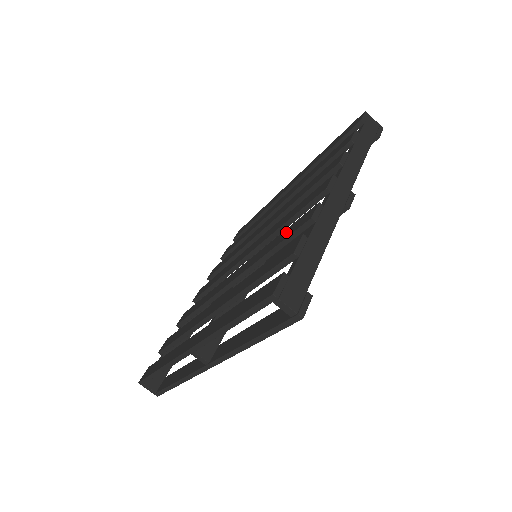
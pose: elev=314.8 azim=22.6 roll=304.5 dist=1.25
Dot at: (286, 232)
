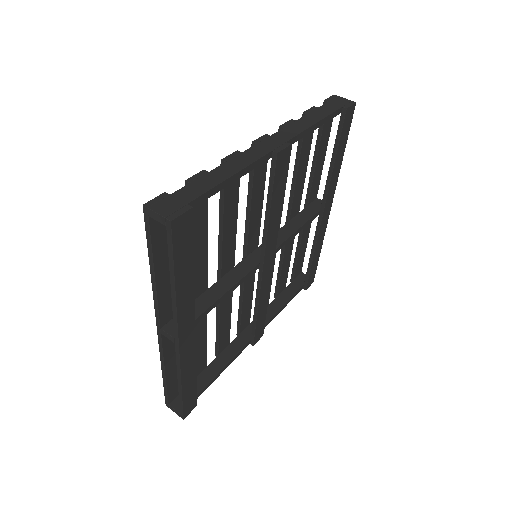
Dot at: occluded
